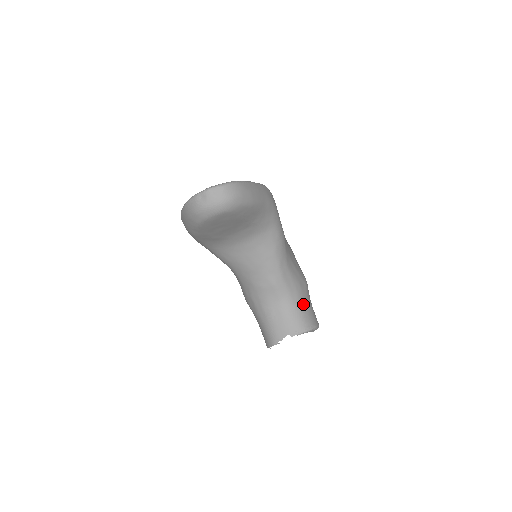
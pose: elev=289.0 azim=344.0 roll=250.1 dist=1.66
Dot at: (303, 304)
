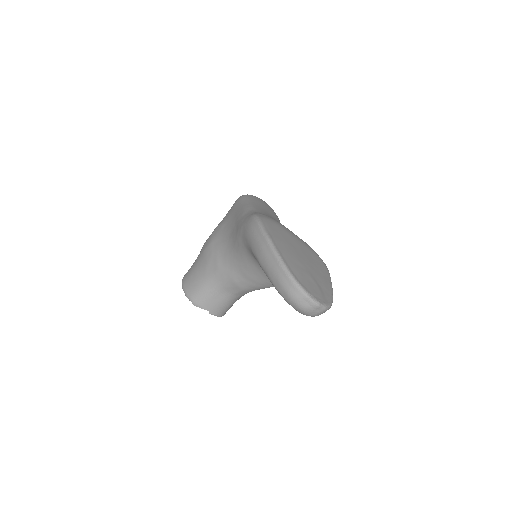
Dot at: occluded
